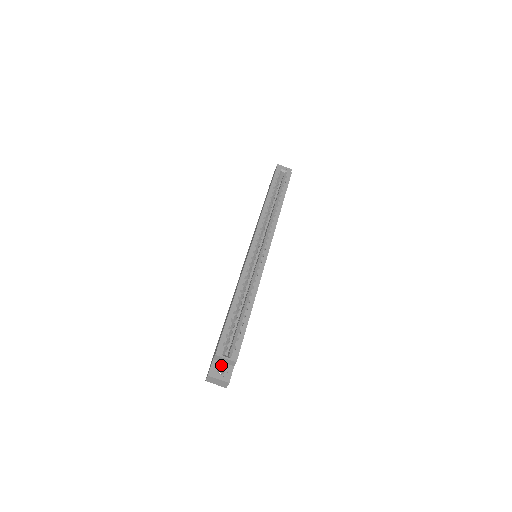
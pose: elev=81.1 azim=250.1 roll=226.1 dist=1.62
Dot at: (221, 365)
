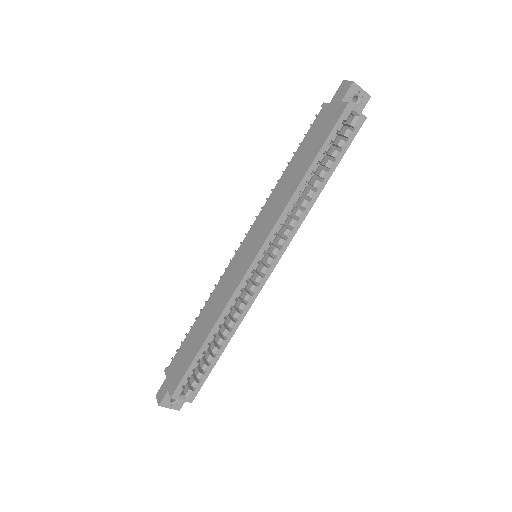
Dot at: occluded
